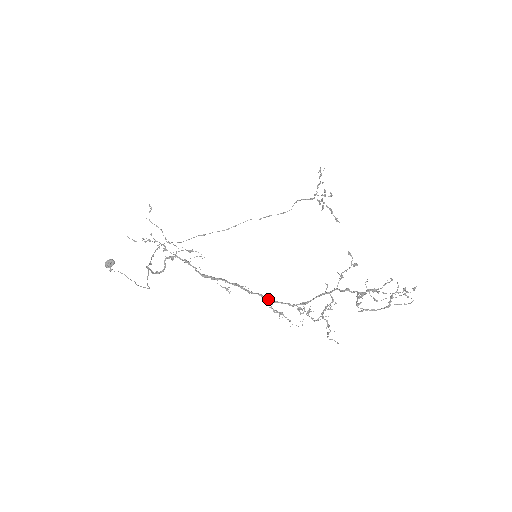
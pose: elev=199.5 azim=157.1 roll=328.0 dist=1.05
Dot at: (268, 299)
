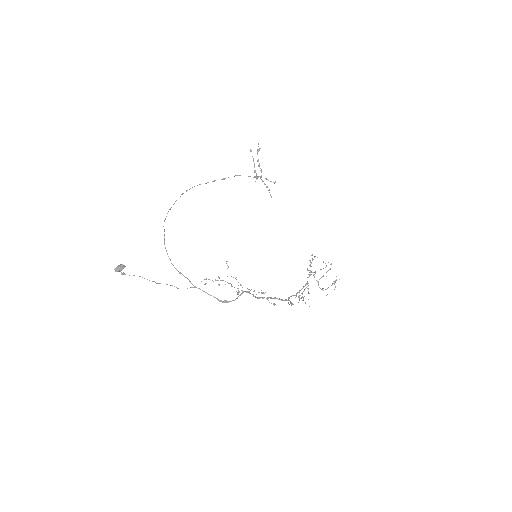
Dot at: (289, 300)
